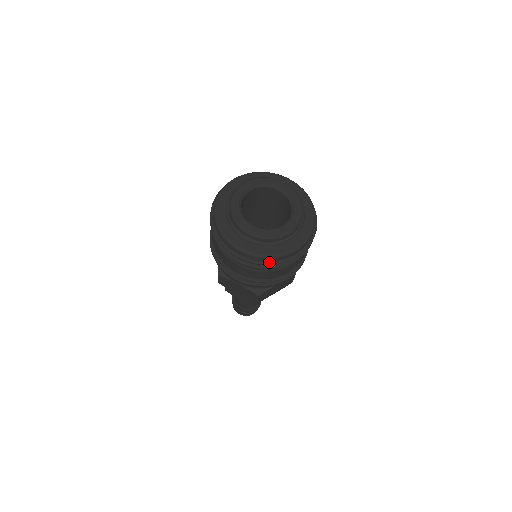
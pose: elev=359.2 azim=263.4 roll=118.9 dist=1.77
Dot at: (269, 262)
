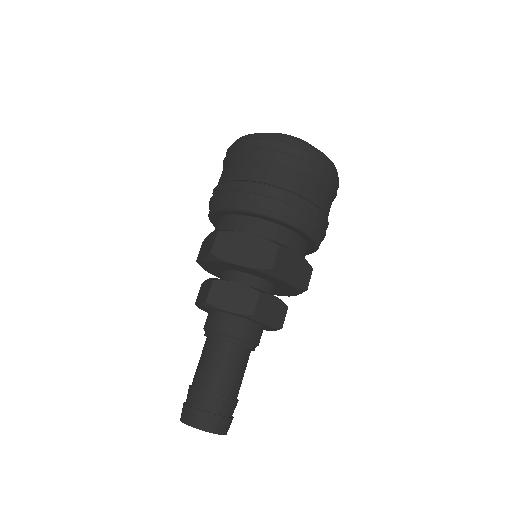
Dot at: (308, 151)
